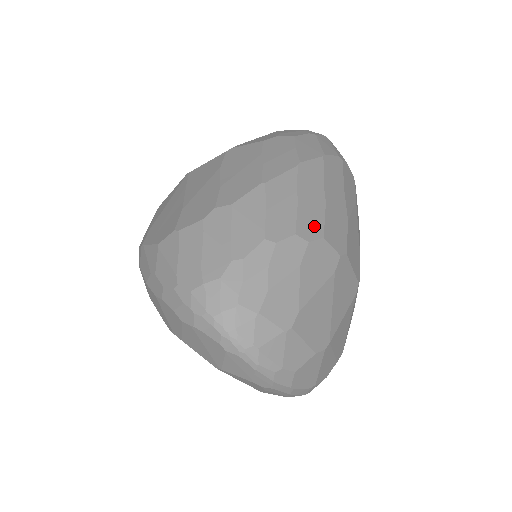
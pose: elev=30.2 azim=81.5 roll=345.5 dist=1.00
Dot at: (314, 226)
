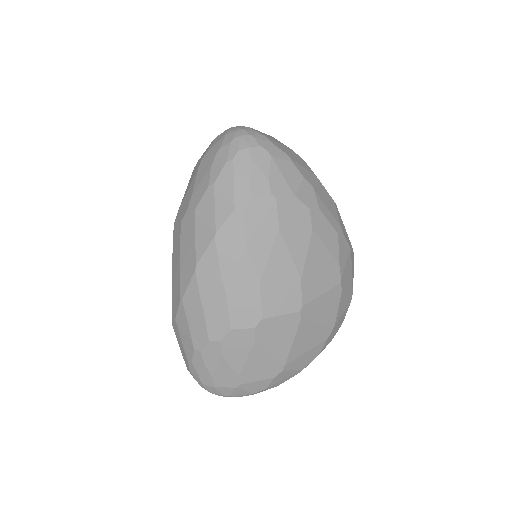
Dot at: (221, 324)
